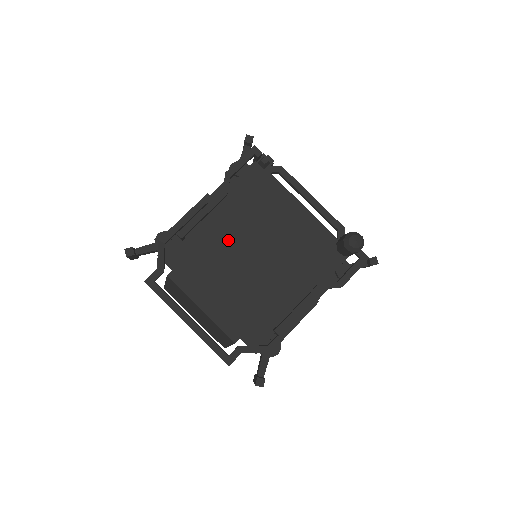
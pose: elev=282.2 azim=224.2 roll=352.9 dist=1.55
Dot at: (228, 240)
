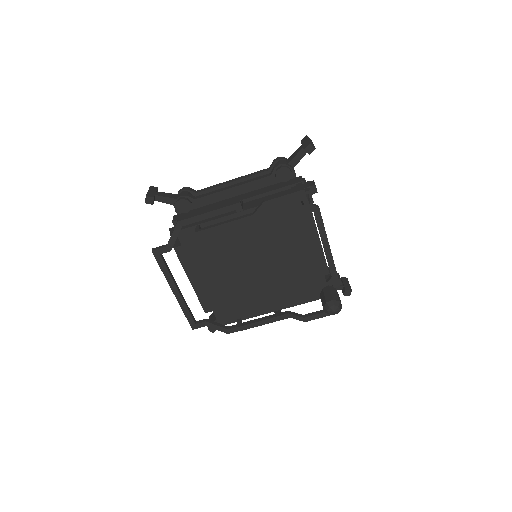
Dot at: (237, 247)
